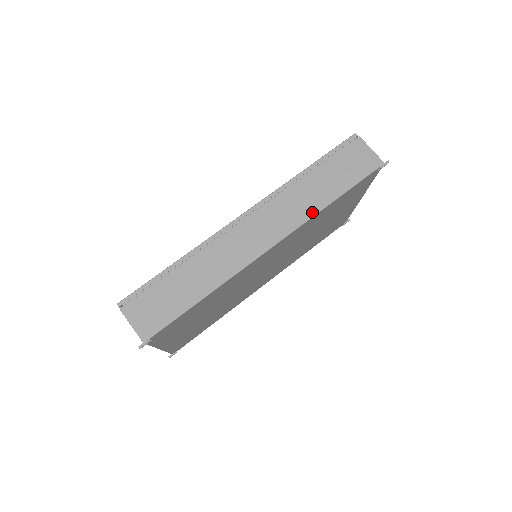
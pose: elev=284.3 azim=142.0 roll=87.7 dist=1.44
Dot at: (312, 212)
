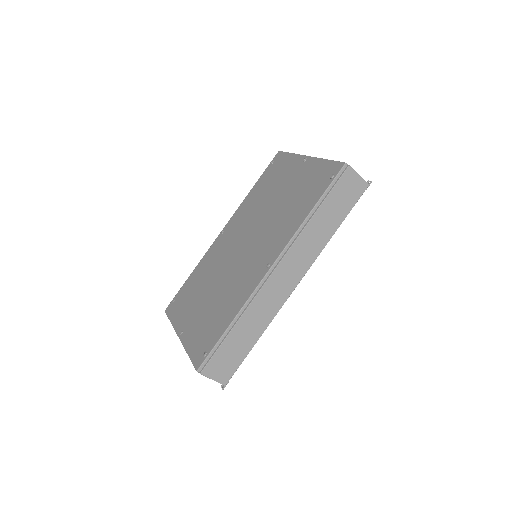
Dot at: (321, 247)
